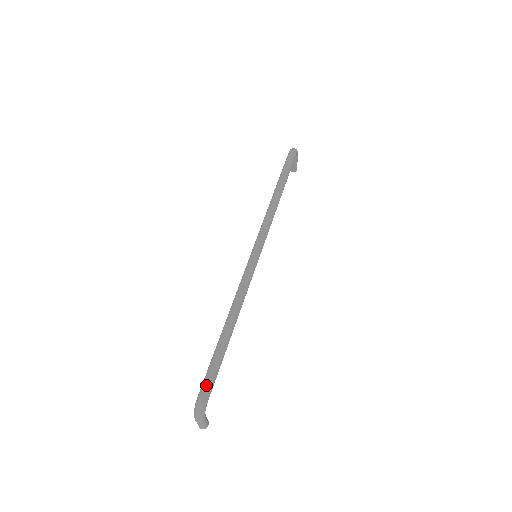
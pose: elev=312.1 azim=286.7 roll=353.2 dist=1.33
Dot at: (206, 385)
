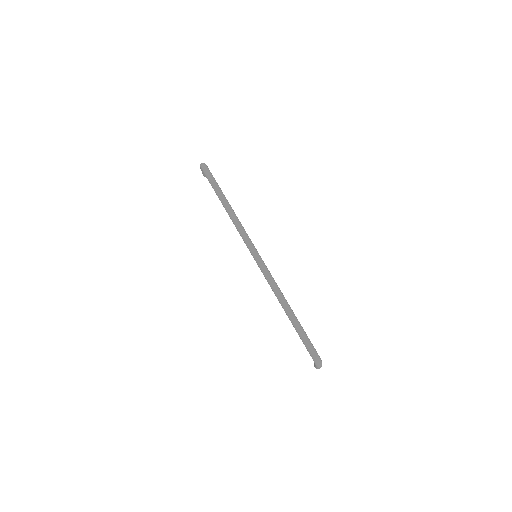
Dot at: (310, 348)
